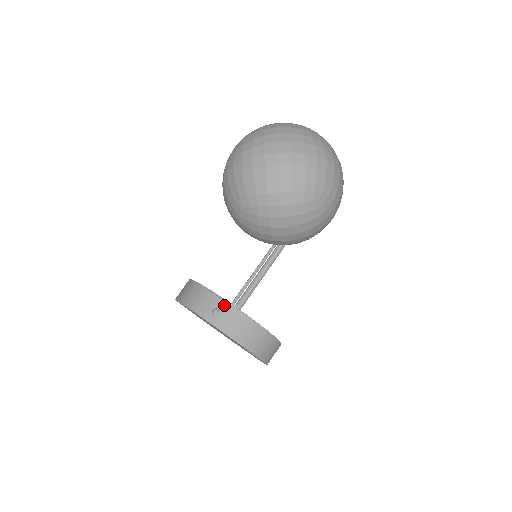
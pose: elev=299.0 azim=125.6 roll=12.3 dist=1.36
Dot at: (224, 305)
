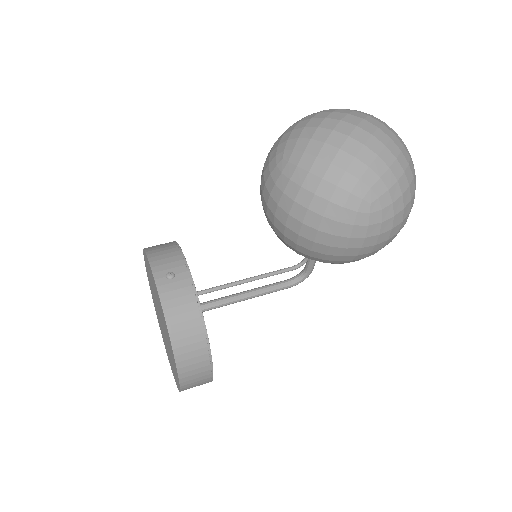
Dot at: (185, 276)
